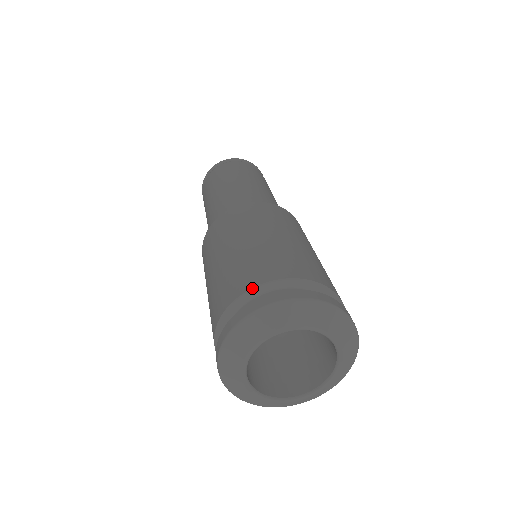
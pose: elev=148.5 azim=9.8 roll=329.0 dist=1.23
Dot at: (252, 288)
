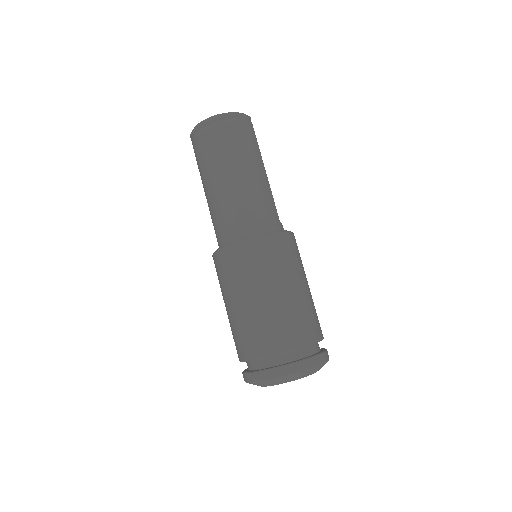
Dot at: occluded
